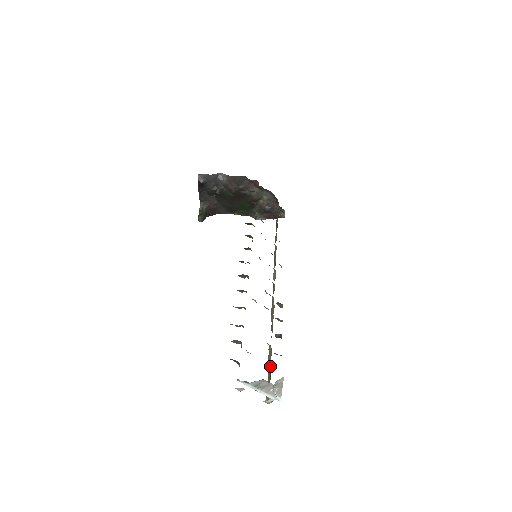
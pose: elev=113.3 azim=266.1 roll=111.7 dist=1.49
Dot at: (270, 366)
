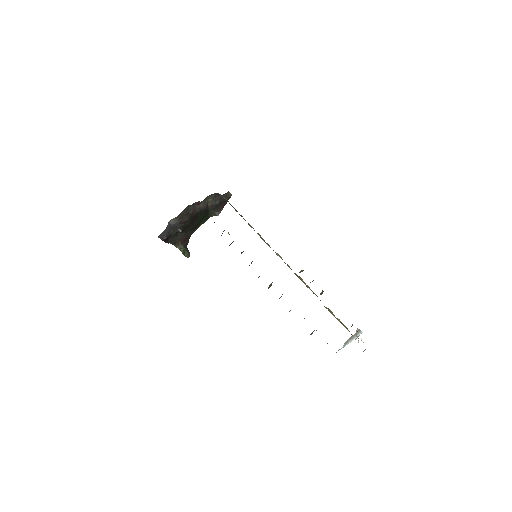
Dot at: (338, 319)
